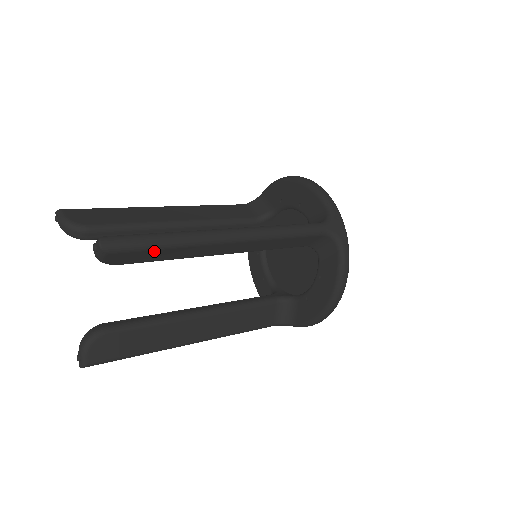
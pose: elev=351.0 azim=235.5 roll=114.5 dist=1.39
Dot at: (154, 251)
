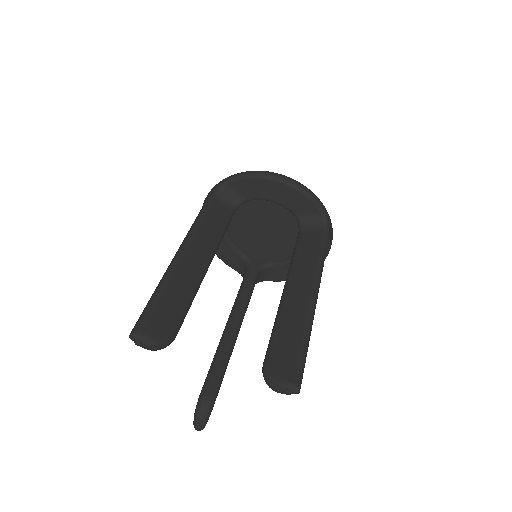
Dot at: occluded
